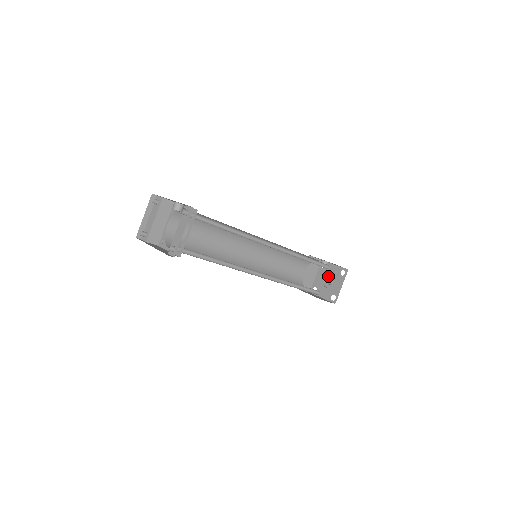
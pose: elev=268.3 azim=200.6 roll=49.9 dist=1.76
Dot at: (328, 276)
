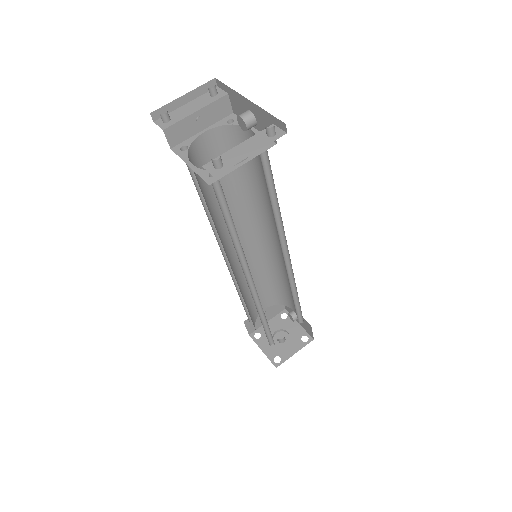
Dot at: (282, 331)
